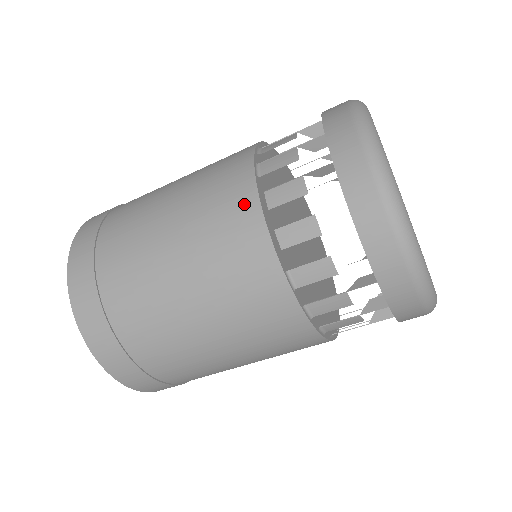
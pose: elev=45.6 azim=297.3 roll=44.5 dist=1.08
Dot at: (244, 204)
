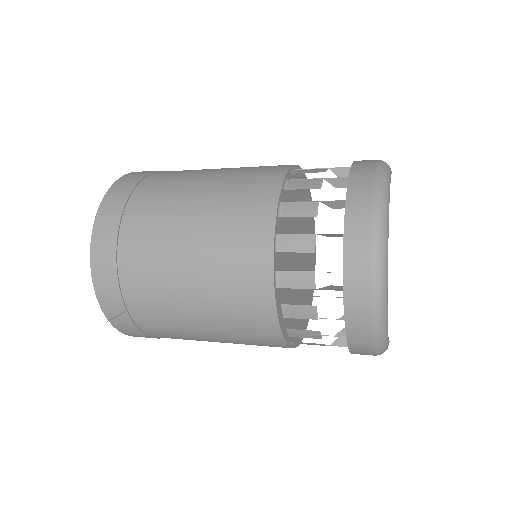
Dot at: (263, 313)
